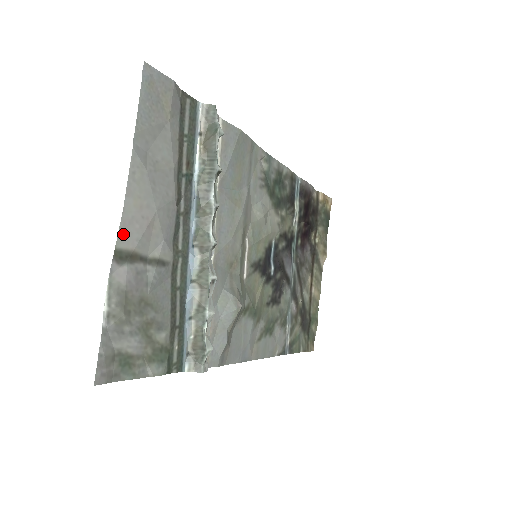
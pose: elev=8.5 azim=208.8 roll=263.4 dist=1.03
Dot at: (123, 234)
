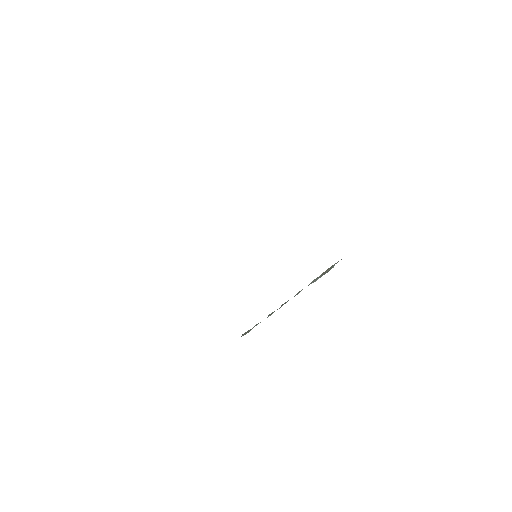
Dot at: occluded
